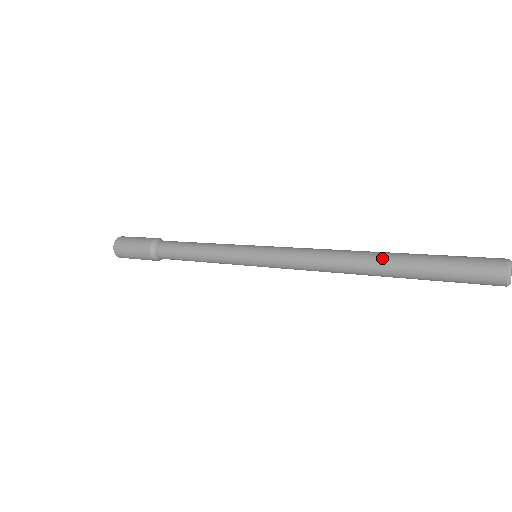
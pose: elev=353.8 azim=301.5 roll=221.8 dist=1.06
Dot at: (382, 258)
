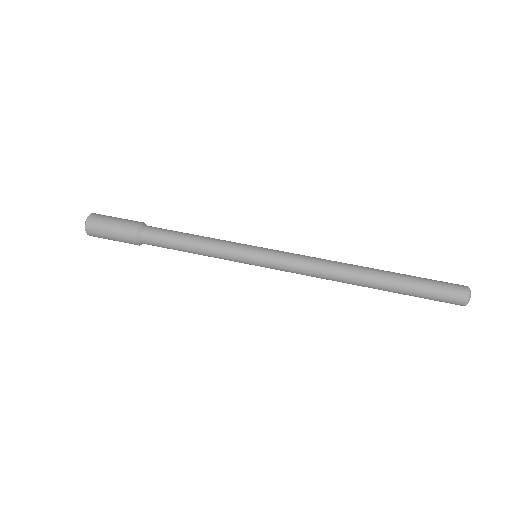
Dot at: occluded
